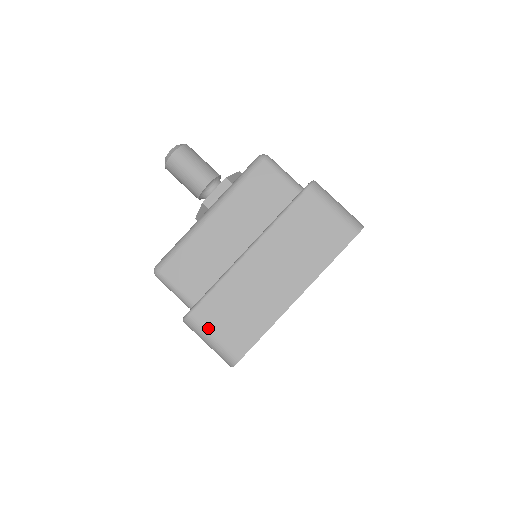
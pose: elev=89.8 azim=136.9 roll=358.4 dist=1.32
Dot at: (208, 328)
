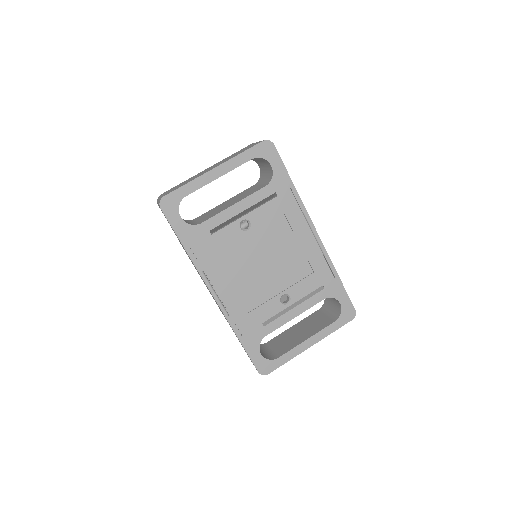
Dot at: occluded
